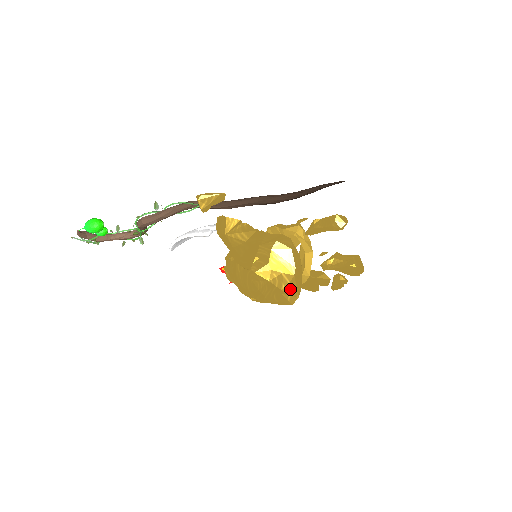
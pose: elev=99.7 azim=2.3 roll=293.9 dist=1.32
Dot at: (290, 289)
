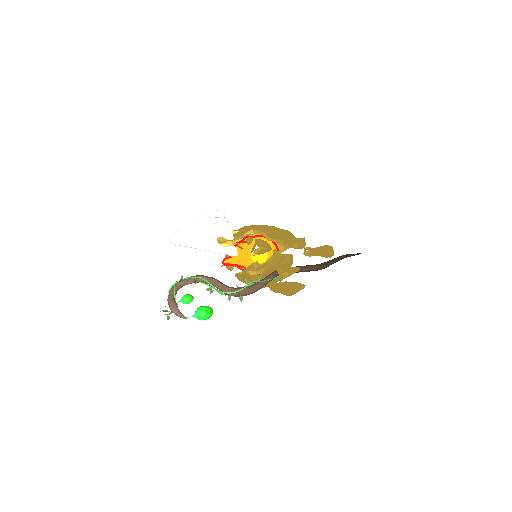
Dot at: occluded
